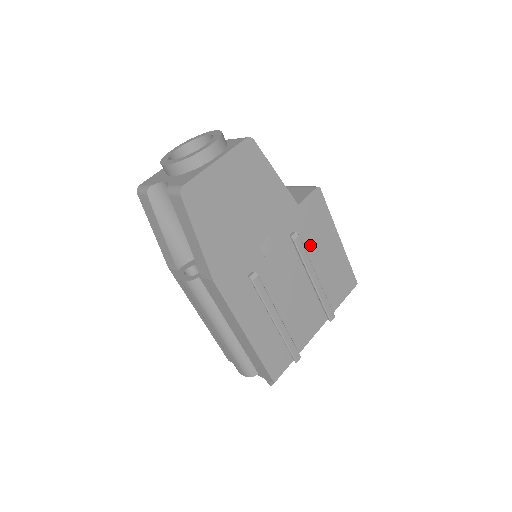
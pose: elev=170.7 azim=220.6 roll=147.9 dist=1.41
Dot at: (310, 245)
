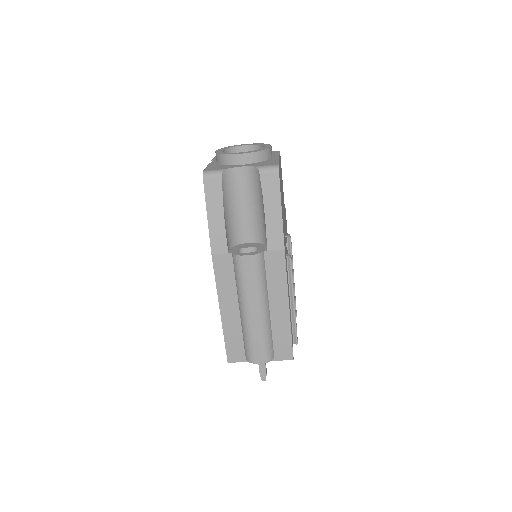
Dot at: occluded
